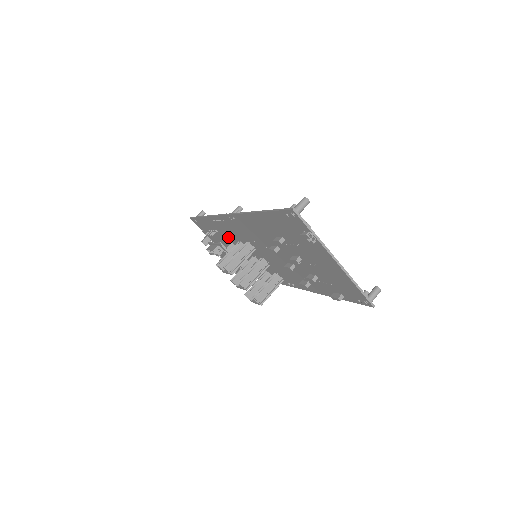
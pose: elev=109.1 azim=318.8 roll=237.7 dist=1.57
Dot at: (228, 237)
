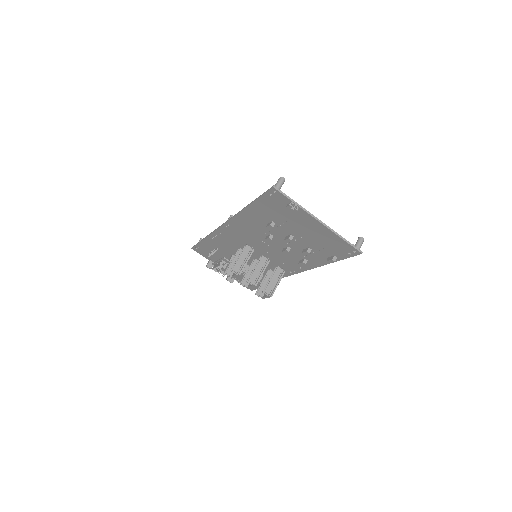
Dot at: (228, 250)
